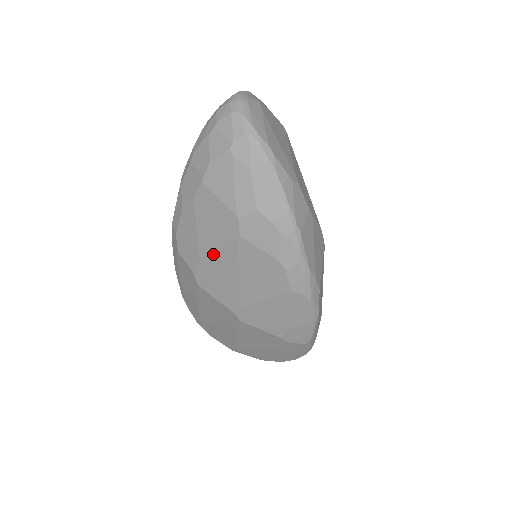
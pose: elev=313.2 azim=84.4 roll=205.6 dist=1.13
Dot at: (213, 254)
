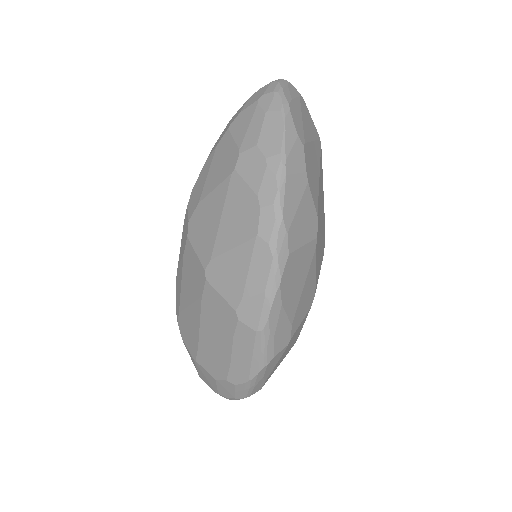
Dot at: (210, 195)
